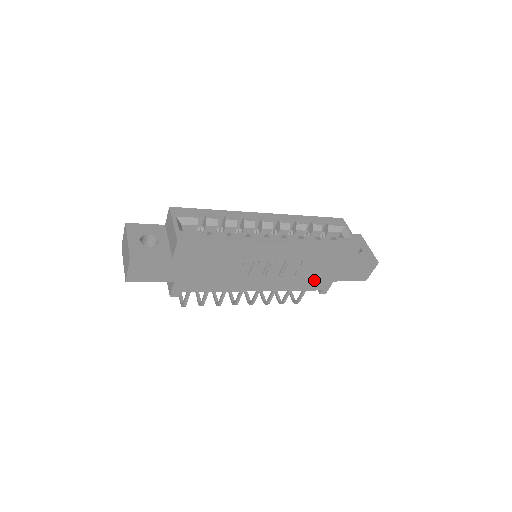
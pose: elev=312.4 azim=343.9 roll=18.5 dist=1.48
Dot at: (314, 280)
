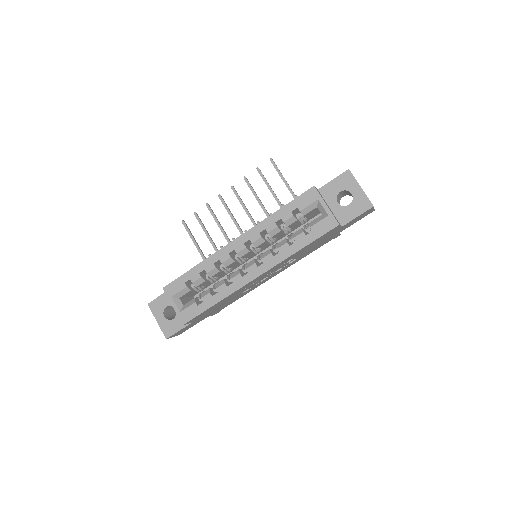
Dot at: (318, 246)
